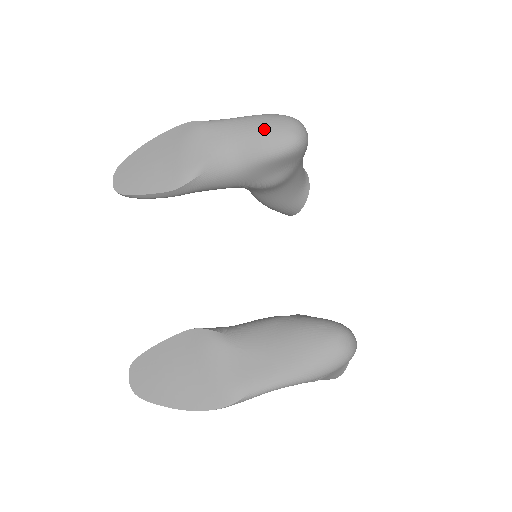
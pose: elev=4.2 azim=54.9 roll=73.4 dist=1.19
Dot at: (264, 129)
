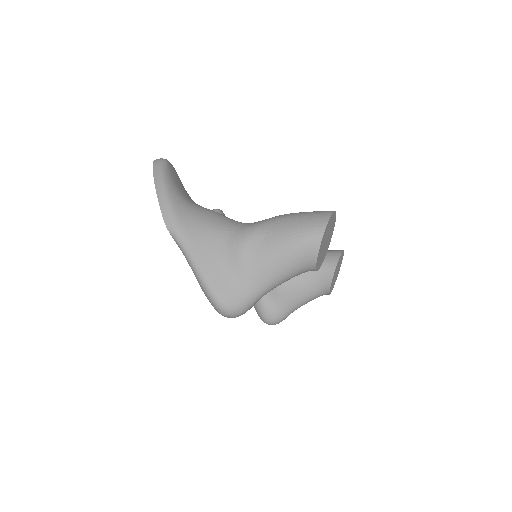
Dot at: occluded
